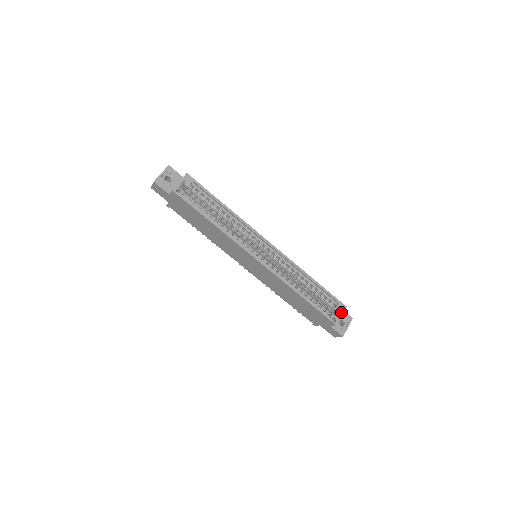
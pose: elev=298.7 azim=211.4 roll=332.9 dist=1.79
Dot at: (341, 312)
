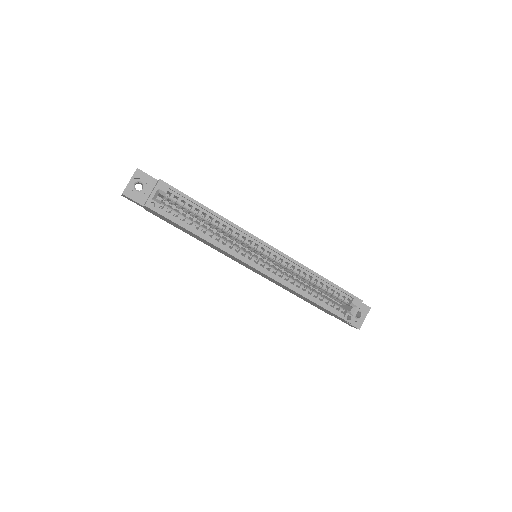
Dot at: (357, 308)
